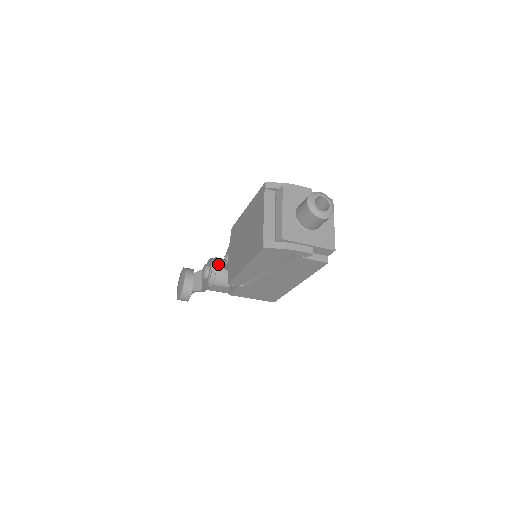
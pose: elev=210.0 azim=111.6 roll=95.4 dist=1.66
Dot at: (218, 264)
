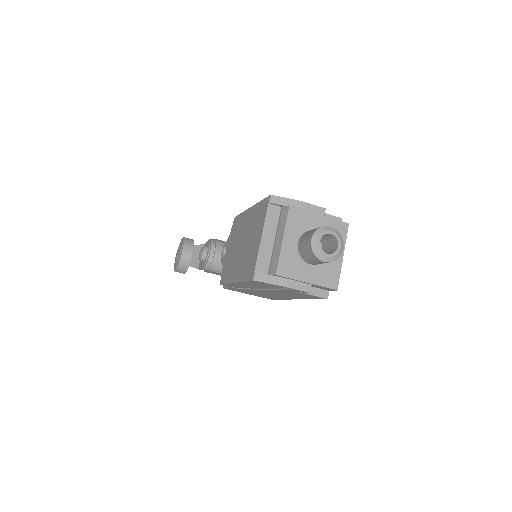
Dot at: (217, 250)
